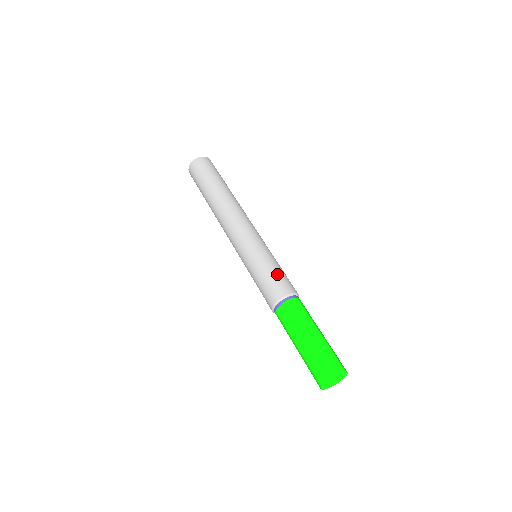
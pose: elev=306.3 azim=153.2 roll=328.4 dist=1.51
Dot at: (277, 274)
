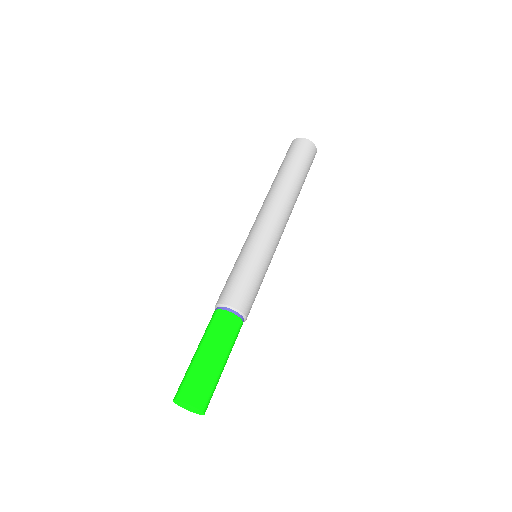
Dot at: (243, 283)
